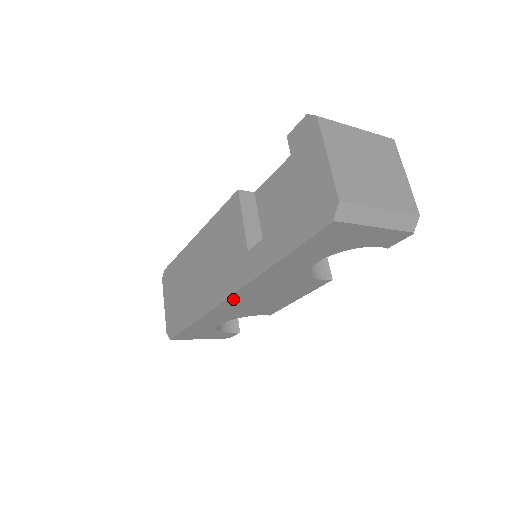
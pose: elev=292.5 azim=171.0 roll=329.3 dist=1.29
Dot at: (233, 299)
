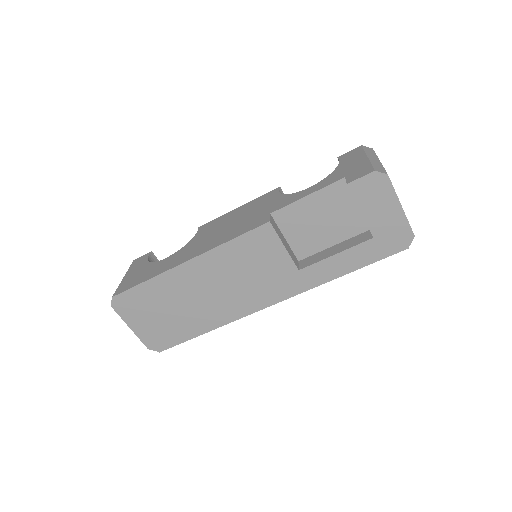
Dot at: occluded
